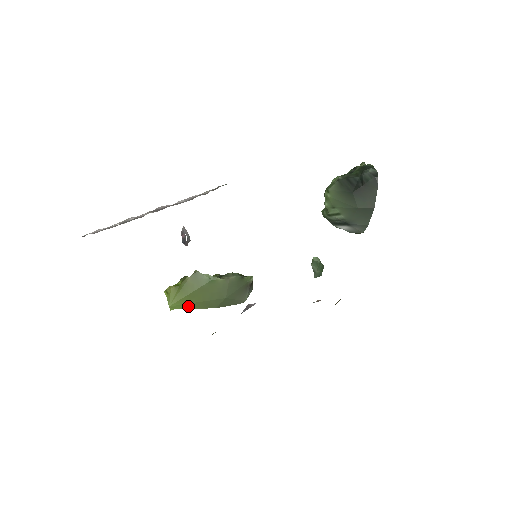
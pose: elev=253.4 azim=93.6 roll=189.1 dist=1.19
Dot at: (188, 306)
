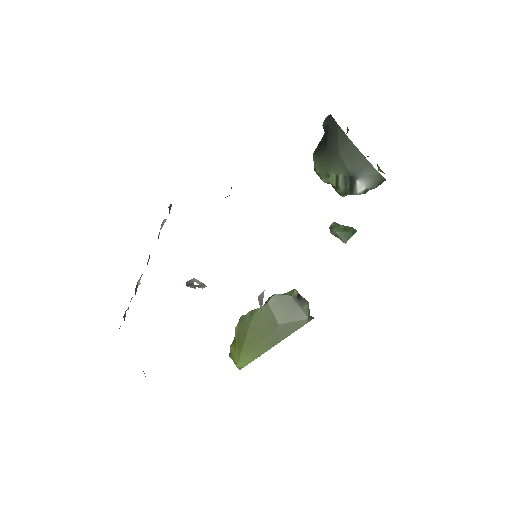
Dot at: (253, 356)
